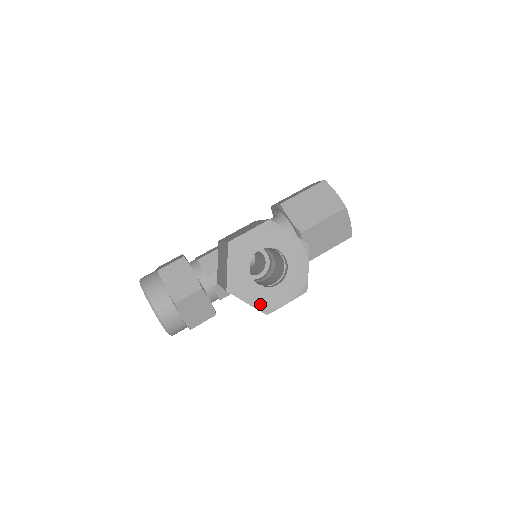
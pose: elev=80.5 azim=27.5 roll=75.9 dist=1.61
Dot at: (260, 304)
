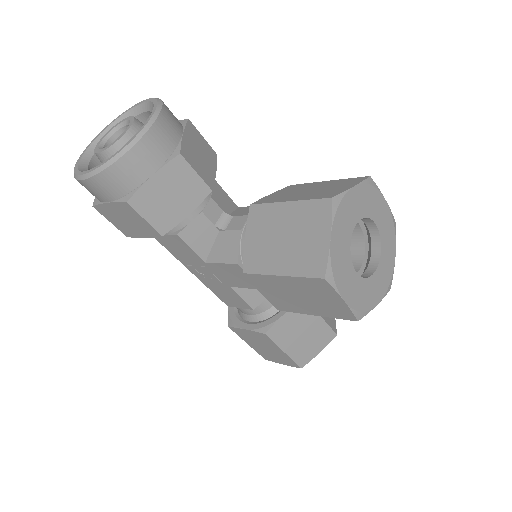
Dot at: (335, 259)
